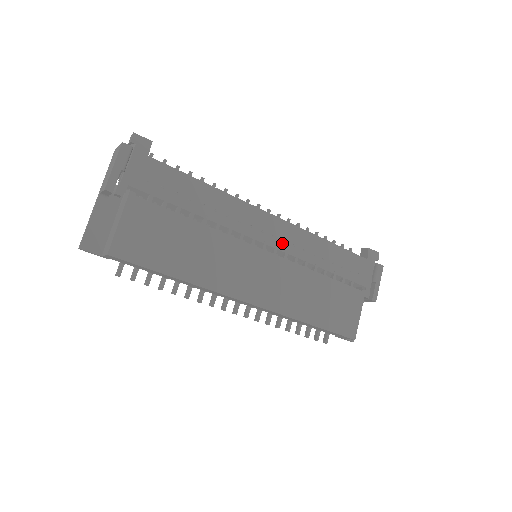
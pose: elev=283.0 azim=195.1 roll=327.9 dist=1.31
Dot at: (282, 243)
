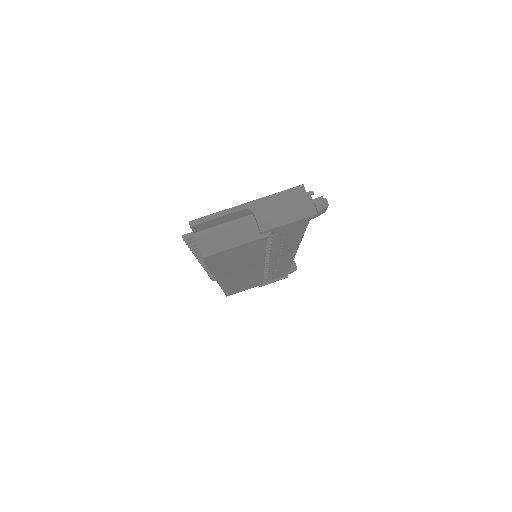
Dot at: (276, 263)
